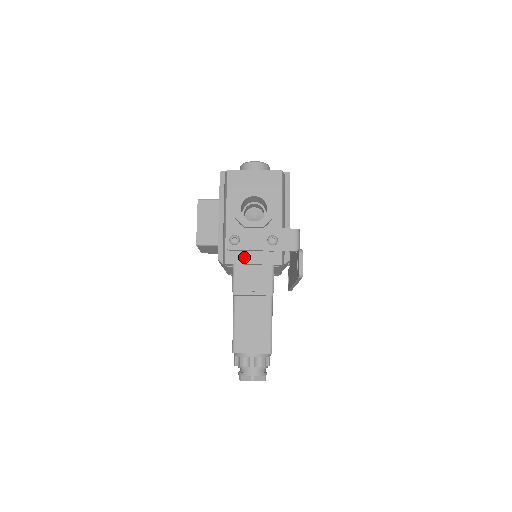
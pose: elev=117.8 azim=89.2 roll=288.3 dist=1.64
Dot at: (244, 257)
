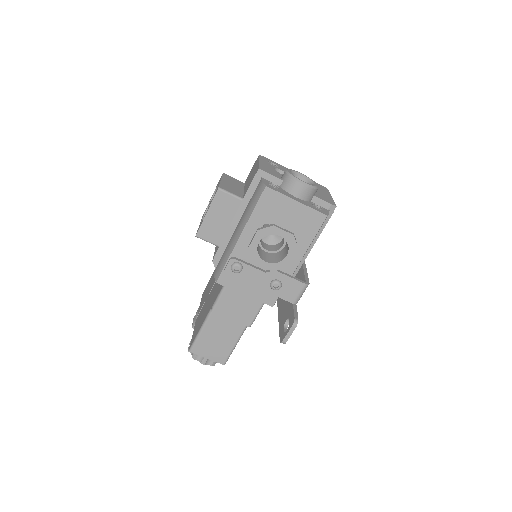
Dot at: (239, 285)
